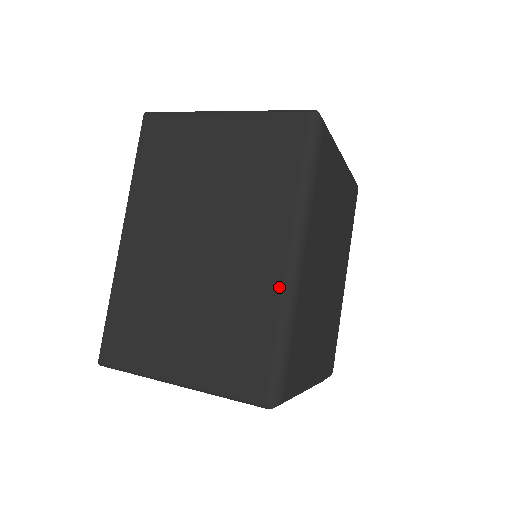
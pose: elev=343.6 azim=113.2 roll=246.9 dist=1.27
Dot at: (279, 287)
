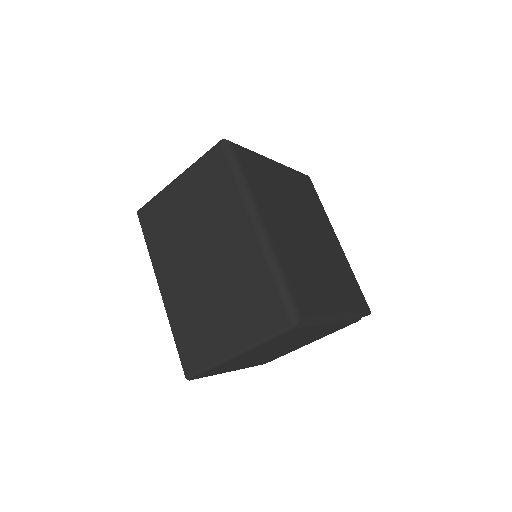
Dot at: (258, 249)
